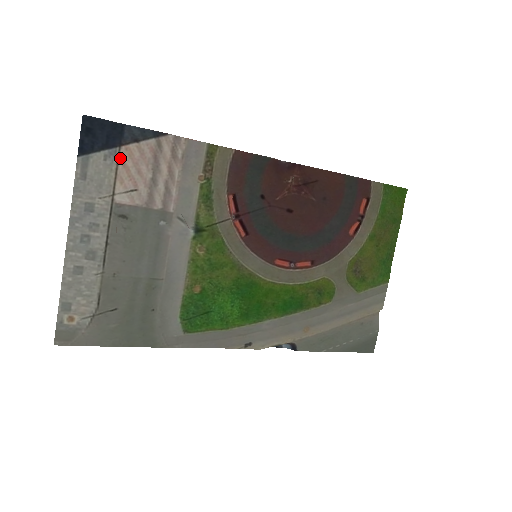
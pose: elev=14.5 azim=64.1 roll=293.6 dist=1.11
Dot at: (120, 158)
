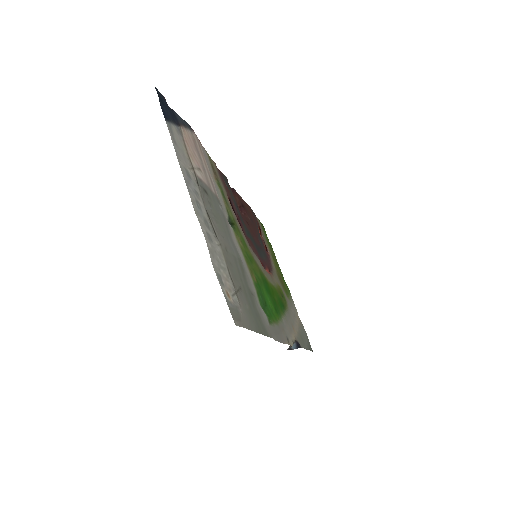
Dot at: (183, 136)
